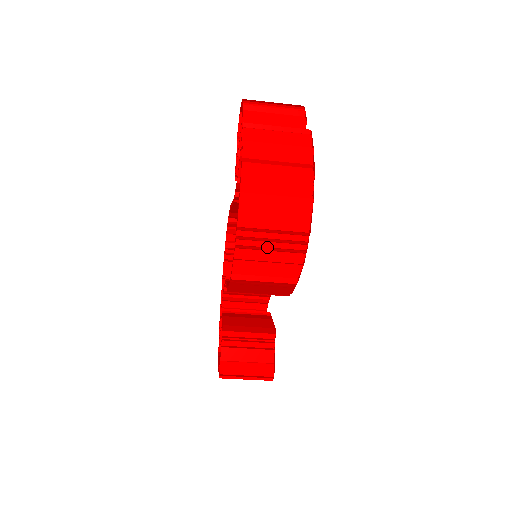
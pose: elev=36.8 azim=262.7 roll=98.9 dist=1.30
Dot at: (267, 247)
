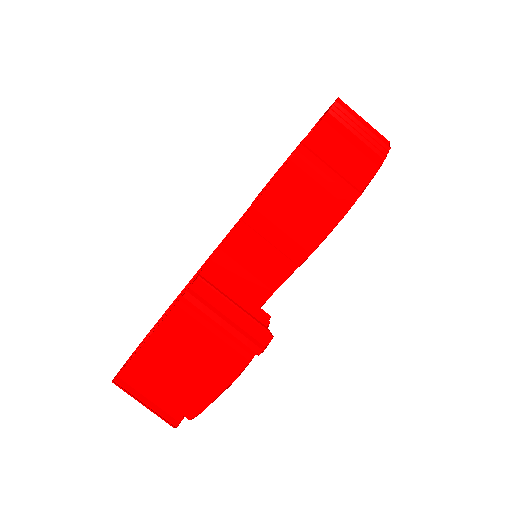
Dot at: (352, 135)
